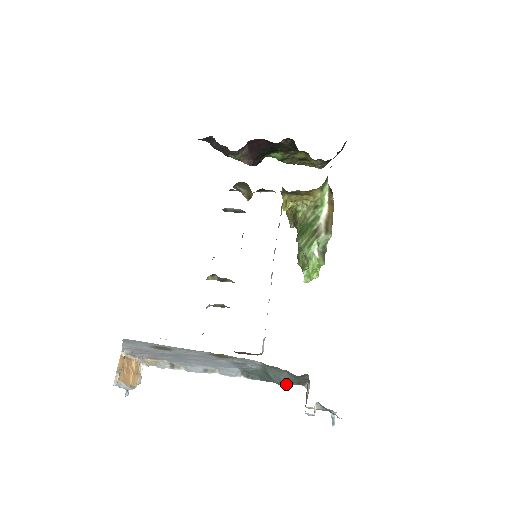
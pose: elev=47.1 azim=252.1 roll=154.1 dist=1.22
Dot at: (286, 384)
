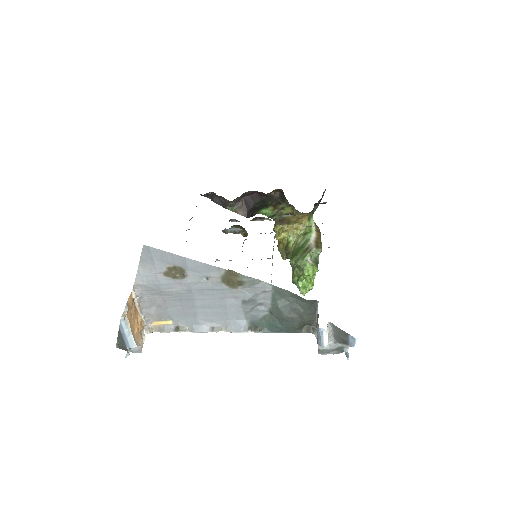
Dot at: (296, 318)
